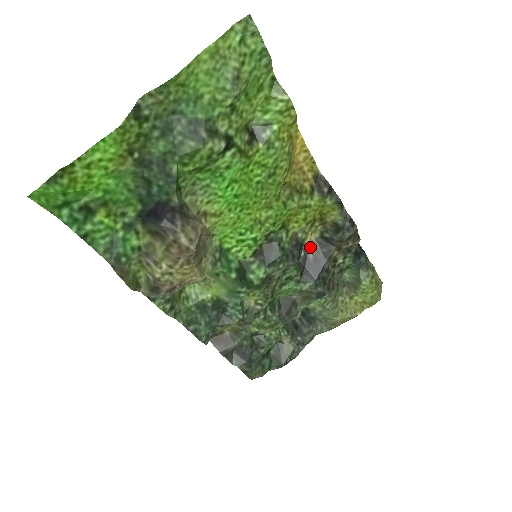
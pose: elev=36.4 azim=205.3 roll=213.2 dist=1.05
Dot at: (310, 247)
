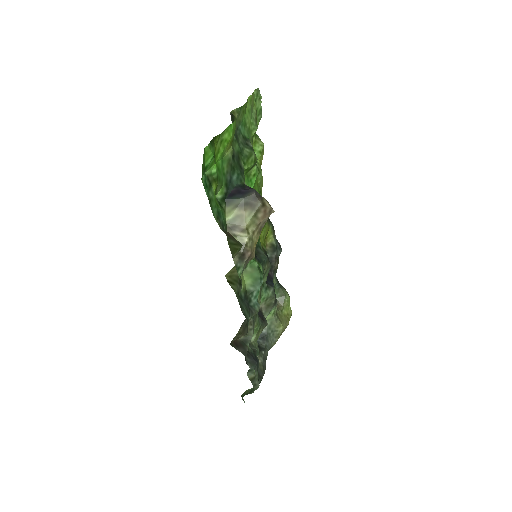
Dot at: occluded
